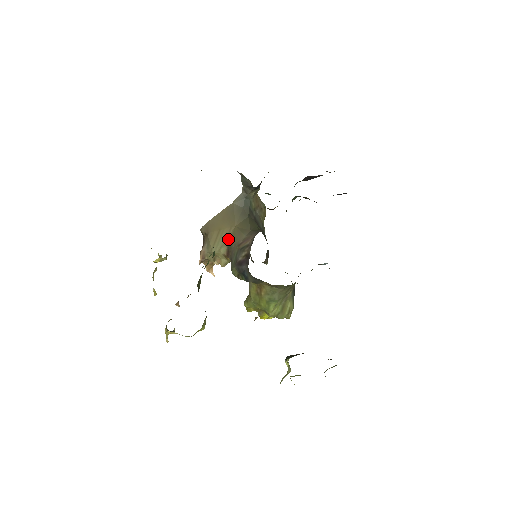
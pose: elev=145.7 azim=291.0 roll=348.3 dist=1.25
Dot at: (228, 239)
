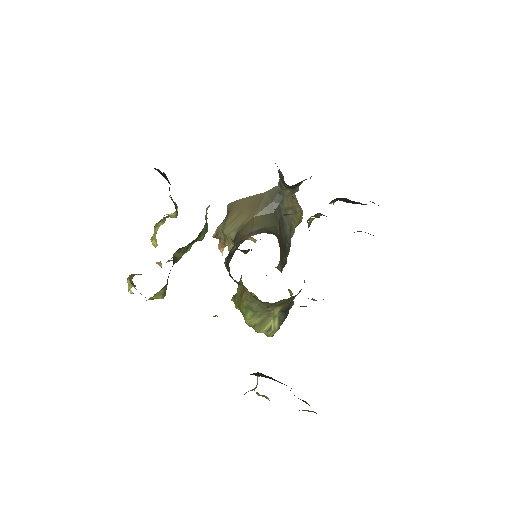
Dot at: (241, 226)
